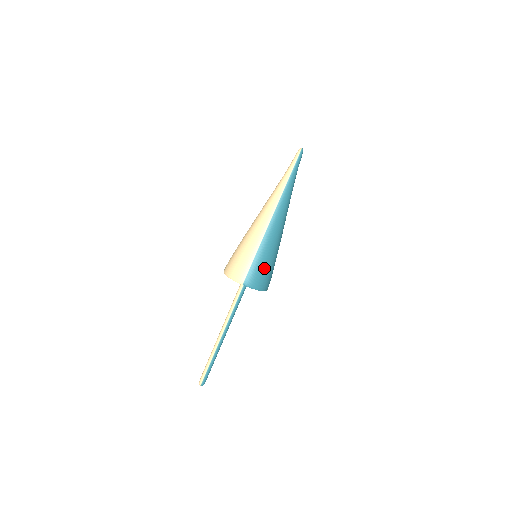
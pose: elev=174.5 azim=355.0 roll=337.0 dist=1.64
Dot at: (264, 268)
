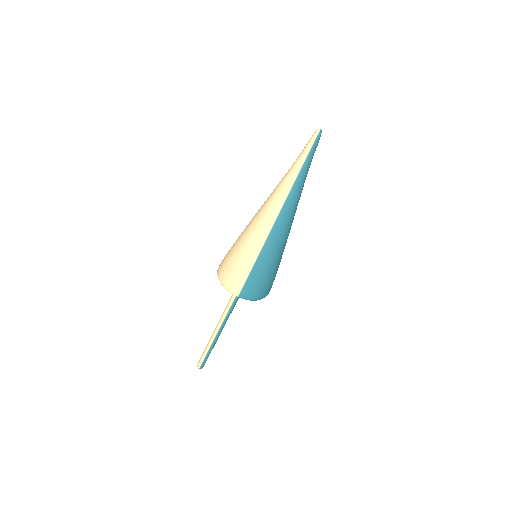
Dot at: (264, 279)
